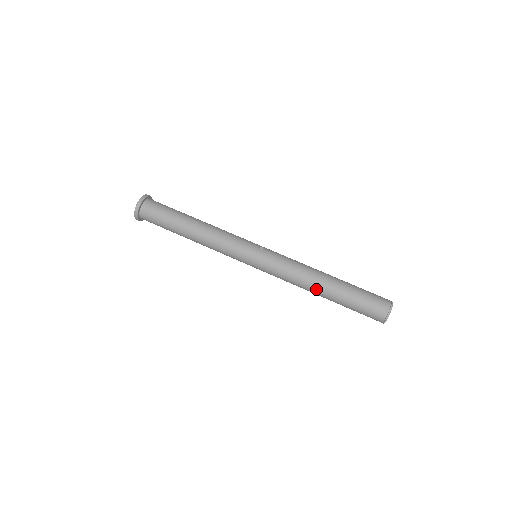
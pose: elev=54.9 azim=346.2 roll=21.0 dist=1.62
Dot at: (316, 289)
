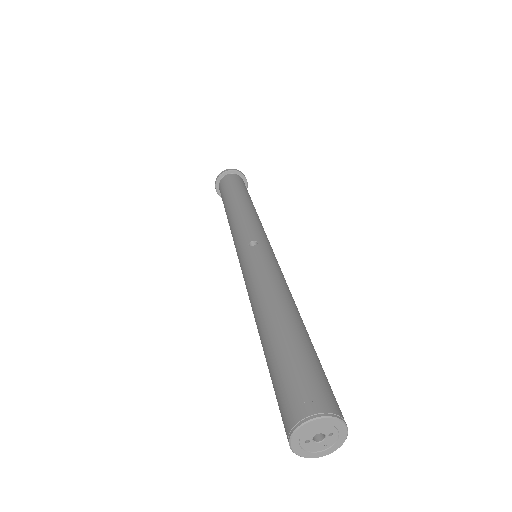
Dot at: (257, 327)
